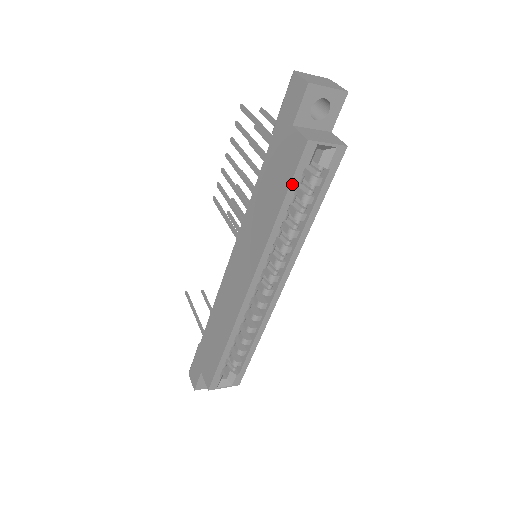
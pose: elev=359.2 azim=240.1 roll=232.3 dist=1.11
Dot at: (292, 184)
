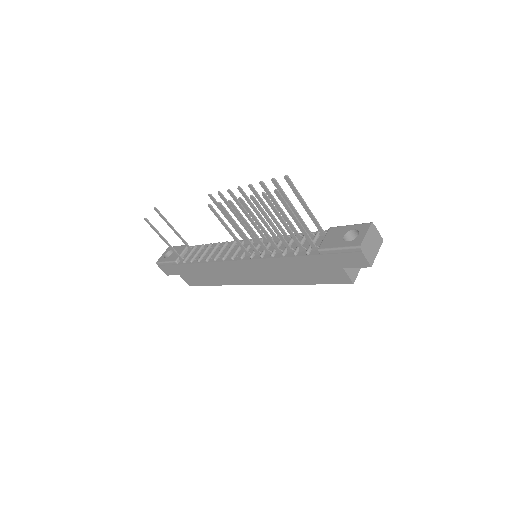
Dot at: (326, 283)
